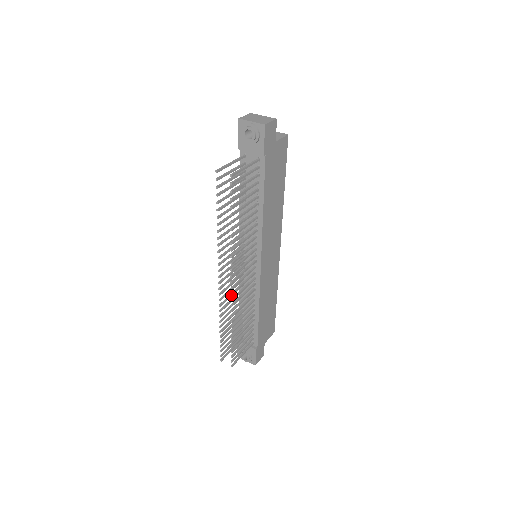
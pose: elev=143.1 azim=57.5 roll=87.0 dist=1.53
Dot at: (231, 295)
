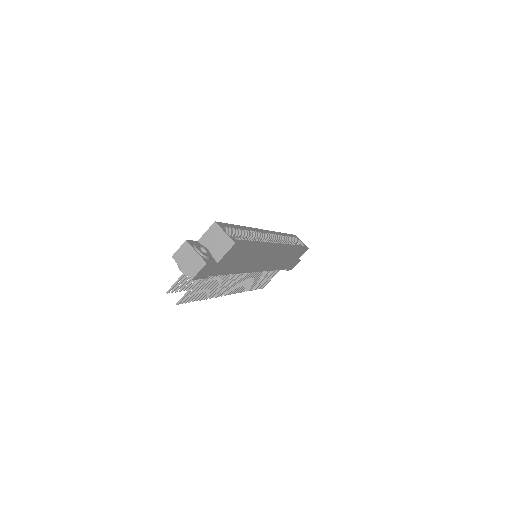
Dot at: occluded
